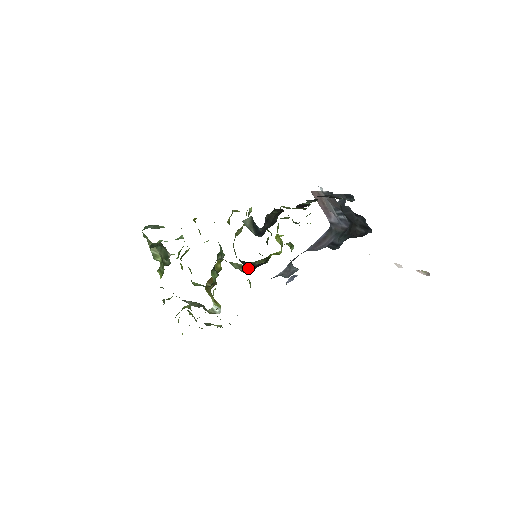
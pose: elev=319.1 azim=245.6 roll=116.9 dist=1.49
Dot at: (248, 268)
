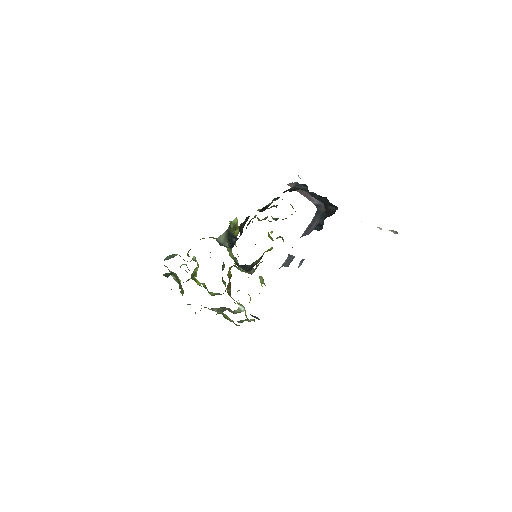
Dot at: (247, 270)
